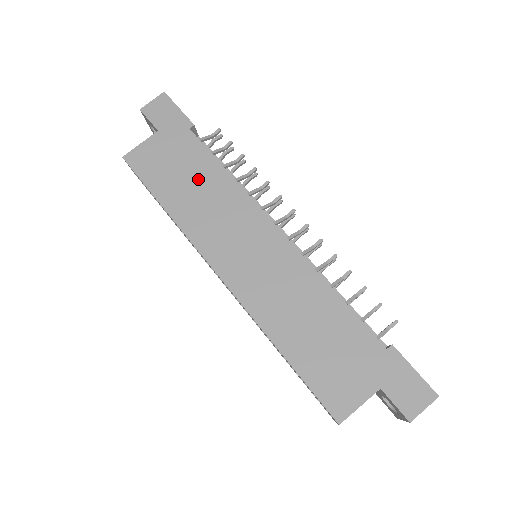
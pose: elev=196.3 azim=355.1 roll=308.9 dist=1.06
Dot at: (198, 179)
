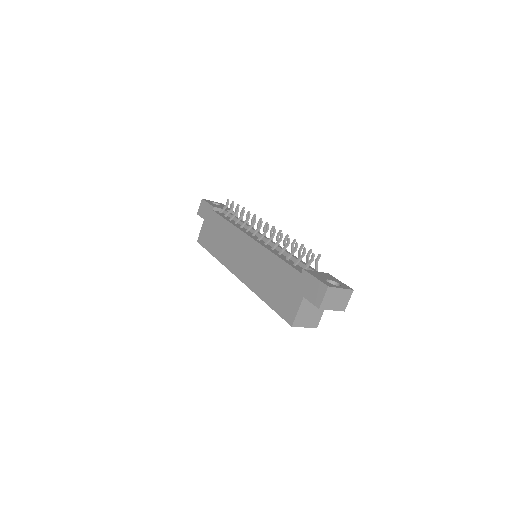
Dot at: (220, 233)
